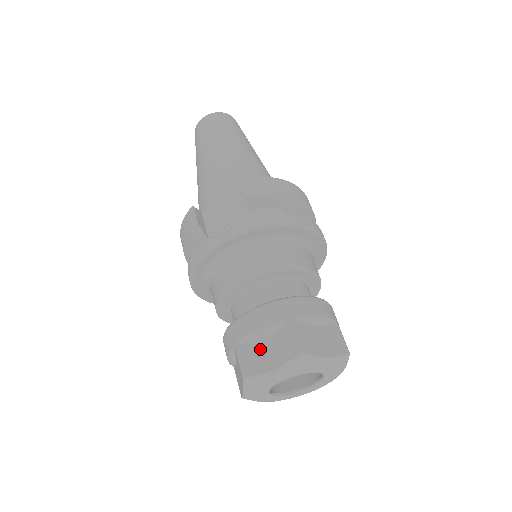
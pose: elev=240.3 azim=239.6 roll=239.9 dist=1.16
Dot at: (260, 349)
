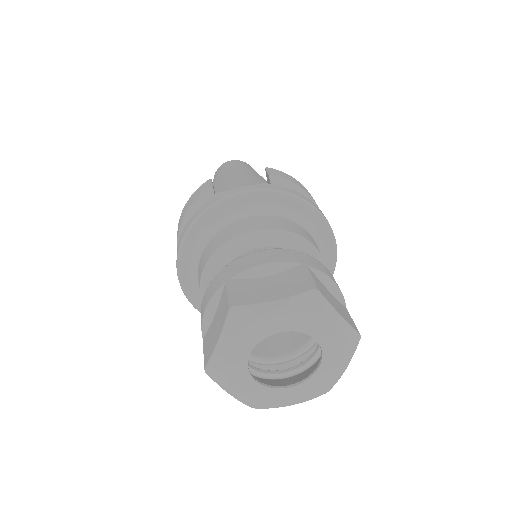
Dot at: (260, 284)
